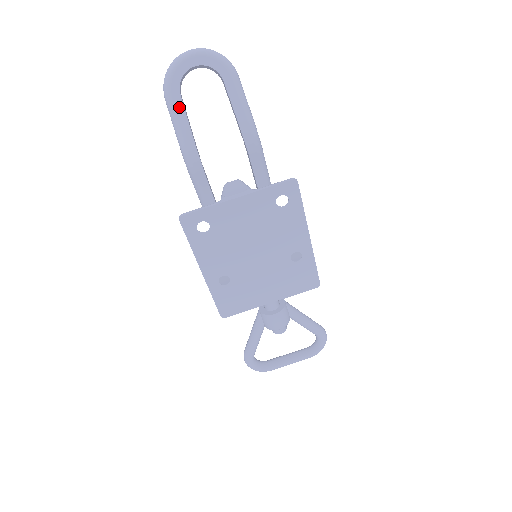
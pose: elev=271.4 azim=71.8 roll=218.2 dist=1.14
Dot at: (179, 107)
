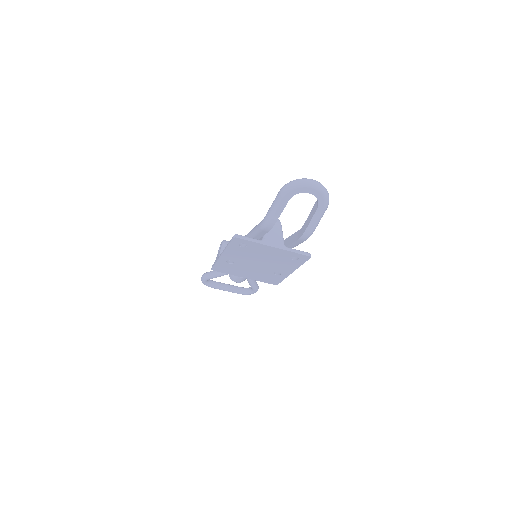
Dot at: (283, 204)
